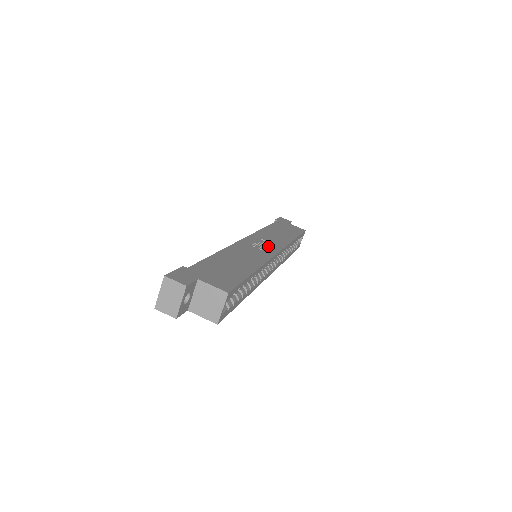
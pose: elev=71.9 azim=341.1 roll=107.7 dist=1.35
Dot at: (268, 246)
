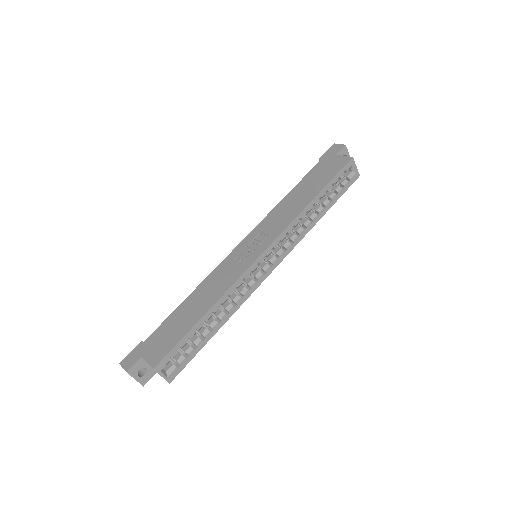
Dot at: (258, 245)
